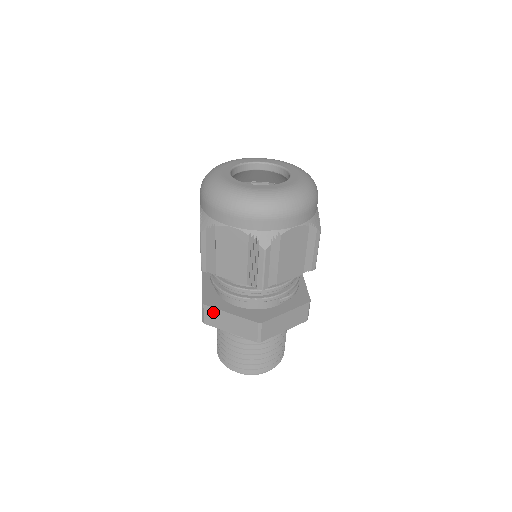
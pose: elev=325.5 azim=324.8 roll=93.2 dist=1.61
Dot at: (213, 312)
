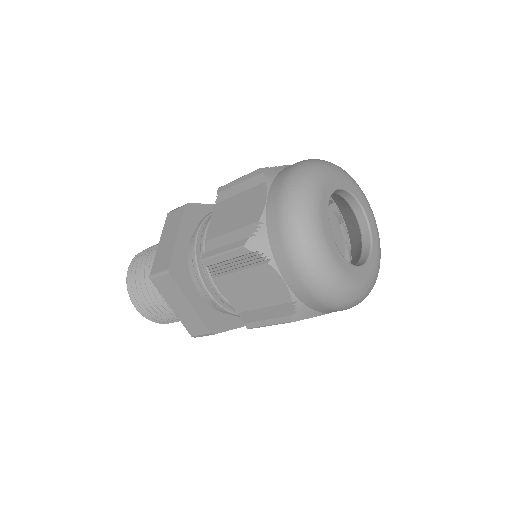
Dot at: (173, 286)
